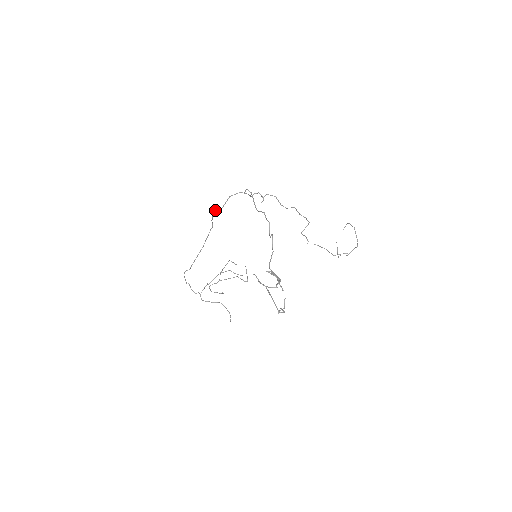
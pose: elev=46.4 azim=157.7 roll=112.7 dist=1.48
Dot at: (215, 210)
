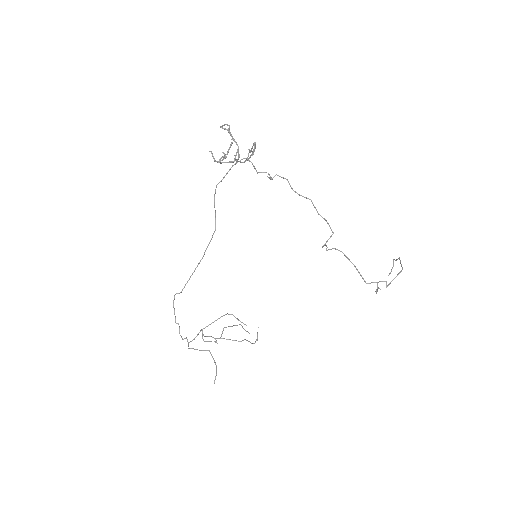
Dot at: (216, 187)
